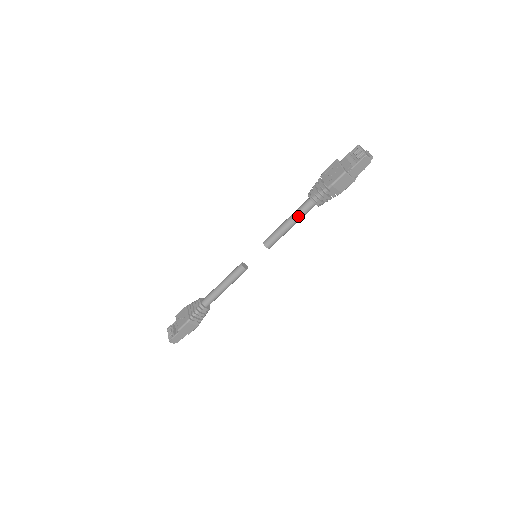
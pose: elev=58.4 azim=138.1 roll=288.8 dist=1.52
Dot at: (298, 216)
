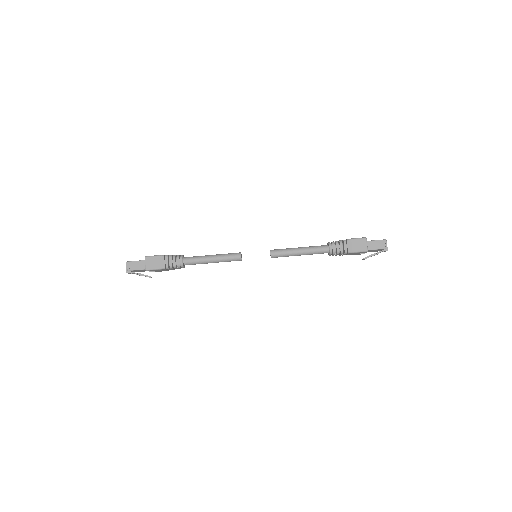
Dot at: (311, 248)
